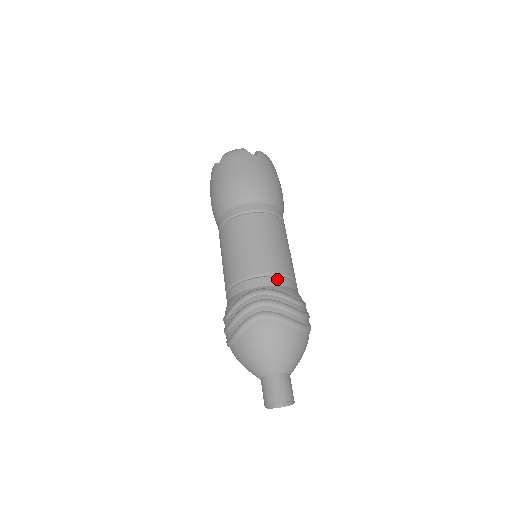
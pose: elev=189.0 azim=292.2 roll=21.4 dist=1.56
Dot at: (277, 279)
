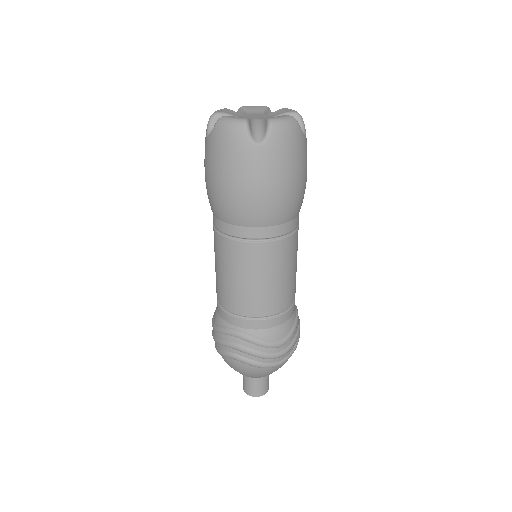
Dot at: (259, 323)
